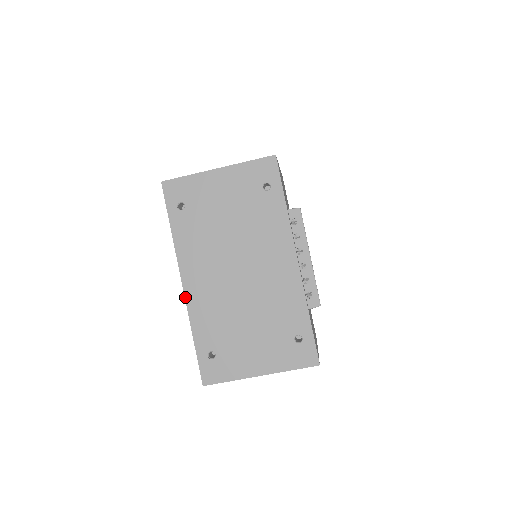
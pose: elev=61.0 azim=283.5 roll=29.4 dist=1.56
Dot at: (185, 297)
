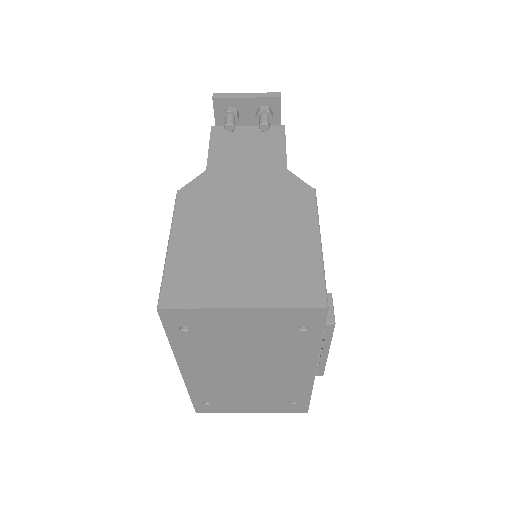
Dot at: (183, 378)
